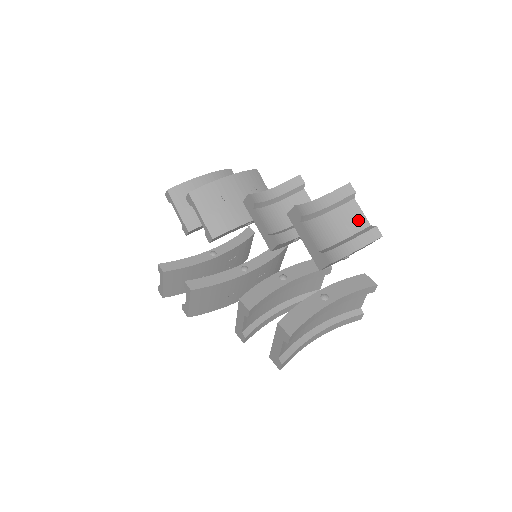
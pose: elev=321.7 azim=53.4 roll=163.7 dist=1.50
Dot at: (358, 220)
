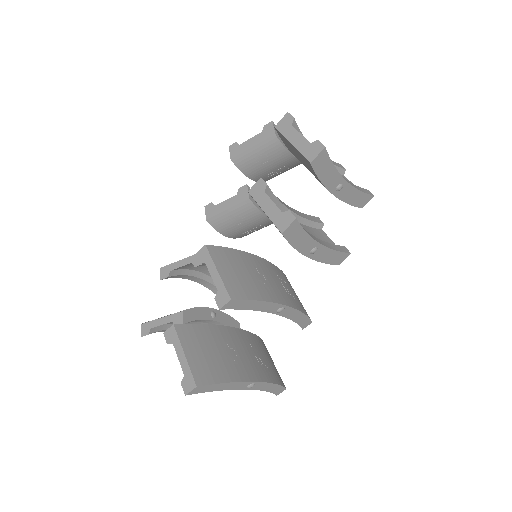
Dot at: occluded
